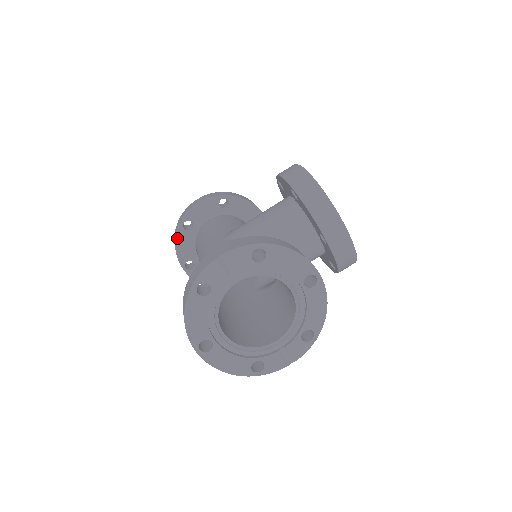
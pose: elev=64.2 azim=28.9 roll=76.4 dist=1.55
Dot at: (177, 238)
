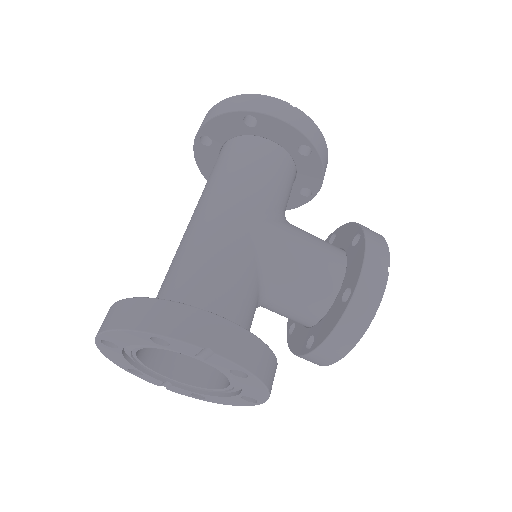
Dot at: (226, 114)
